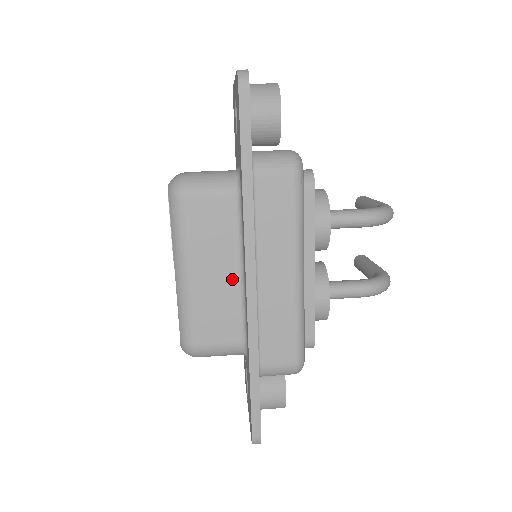
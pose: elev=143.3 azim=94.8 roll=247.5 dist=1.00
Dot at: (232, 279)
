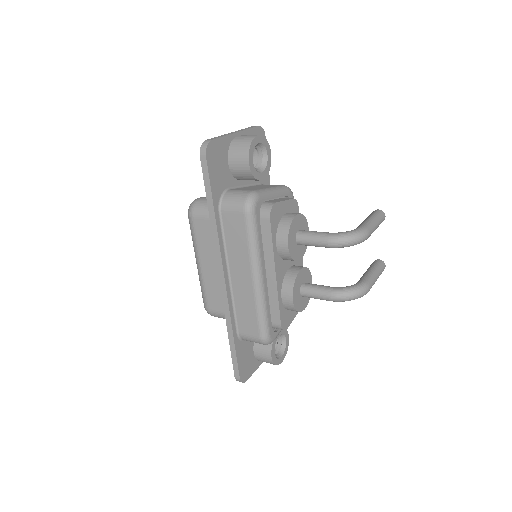
Dot at: occluded
